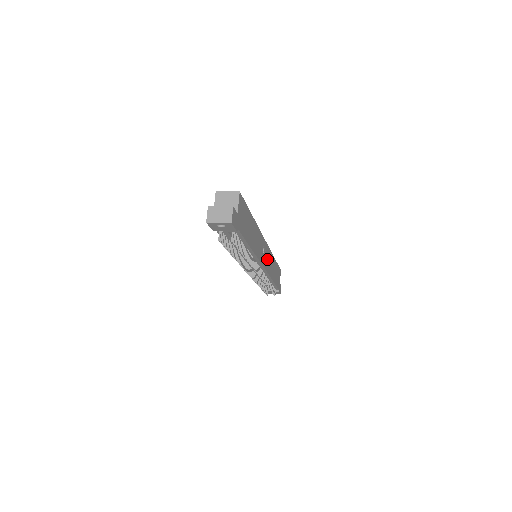
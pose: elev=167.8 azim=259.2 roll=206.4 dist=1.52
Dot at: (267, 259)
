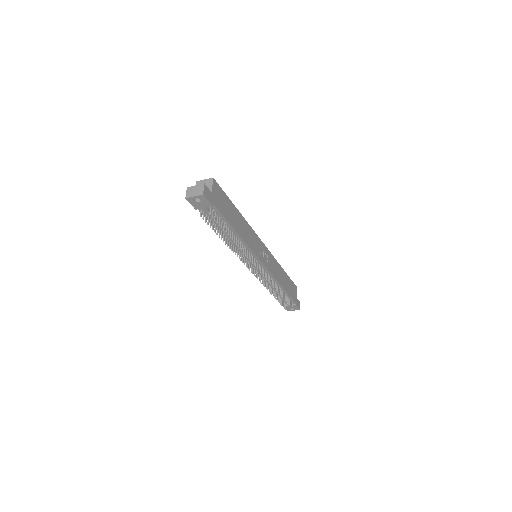
Dot at: (268, 260)
